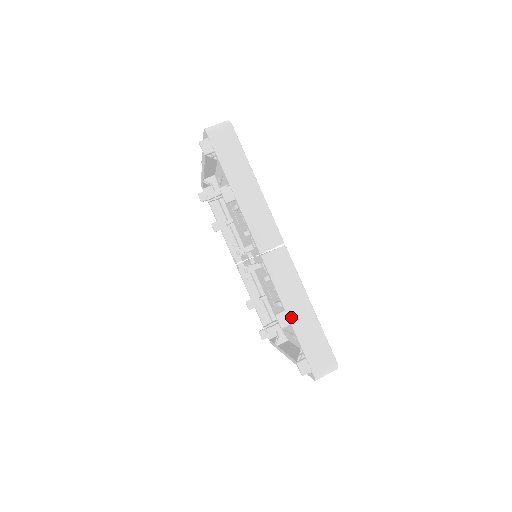
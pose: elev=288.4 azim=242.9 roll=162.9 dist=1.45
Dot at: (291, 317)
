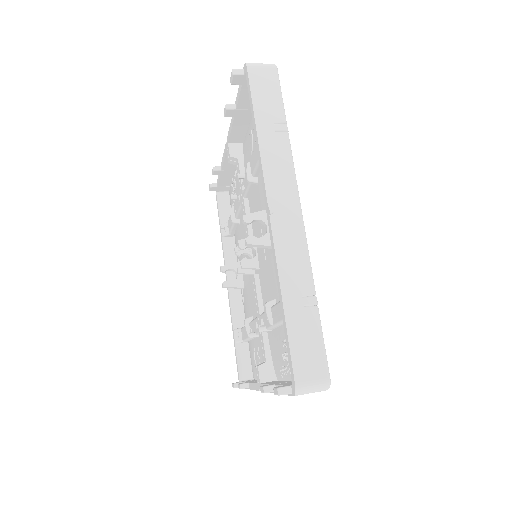
Dot at: occluded
